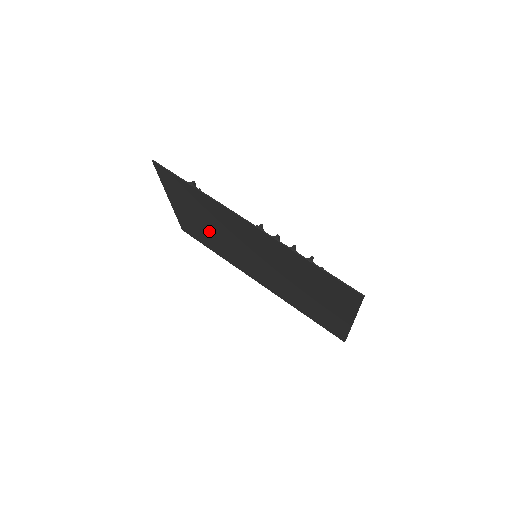
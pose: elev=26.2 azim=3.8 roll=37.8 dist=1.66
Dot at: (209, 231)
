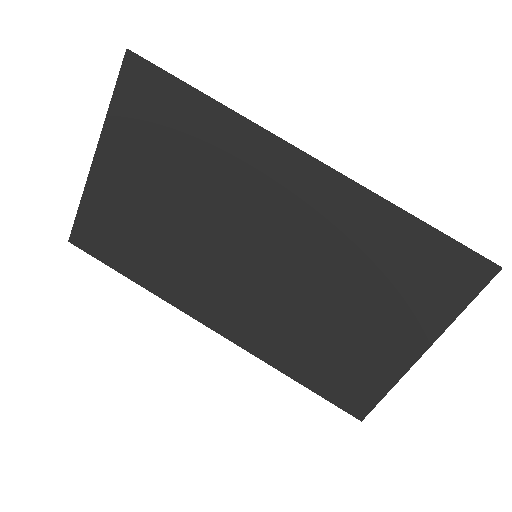
Dot at: (162, 218)
